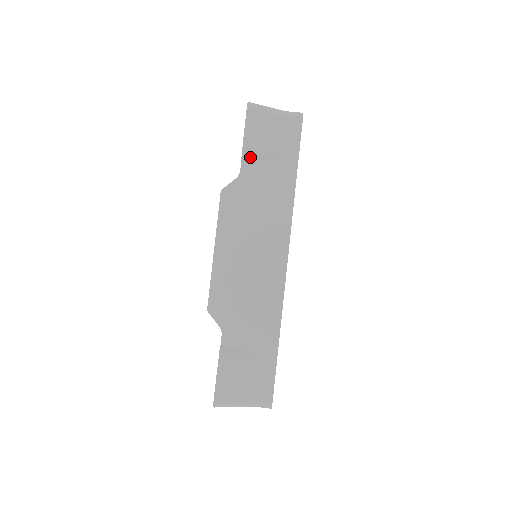
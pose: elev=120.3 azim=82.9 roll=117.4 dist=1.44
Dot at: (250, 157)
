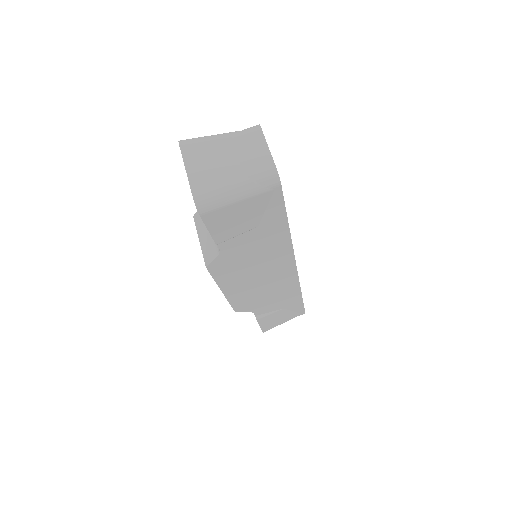
Dot at: (227, 240)
